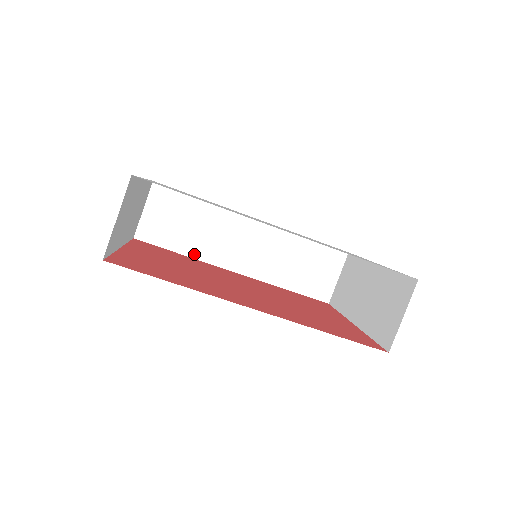
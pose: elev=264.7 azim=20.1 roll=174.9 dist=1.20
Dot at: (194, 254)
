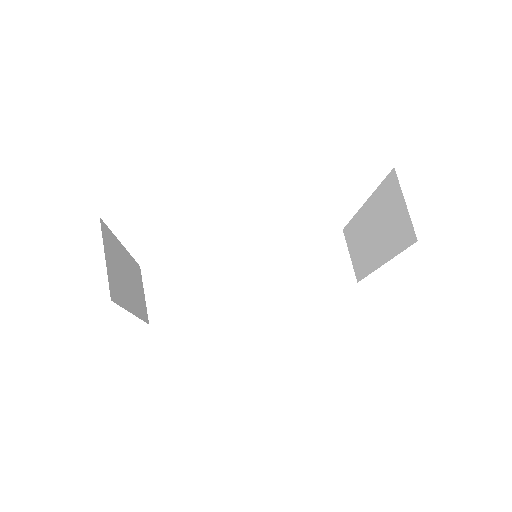
Dot at: (210, 308)
